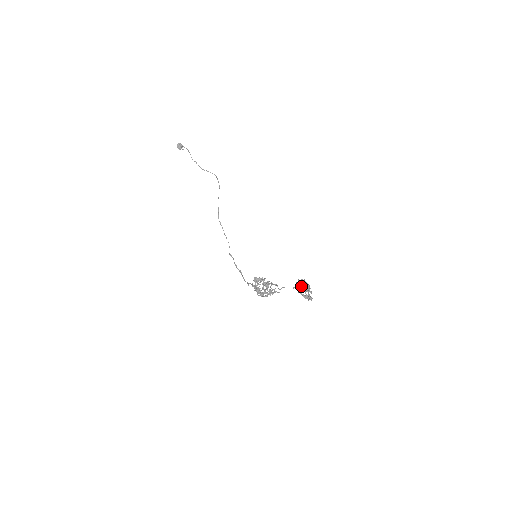
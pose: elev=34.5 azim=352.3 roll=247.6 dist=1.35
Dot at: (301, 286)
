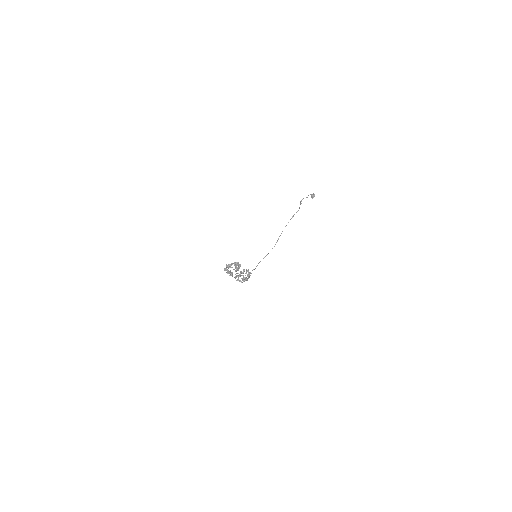
Dot at: occluded
